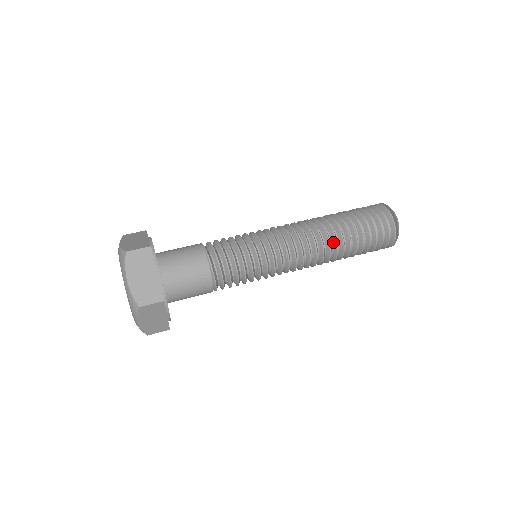
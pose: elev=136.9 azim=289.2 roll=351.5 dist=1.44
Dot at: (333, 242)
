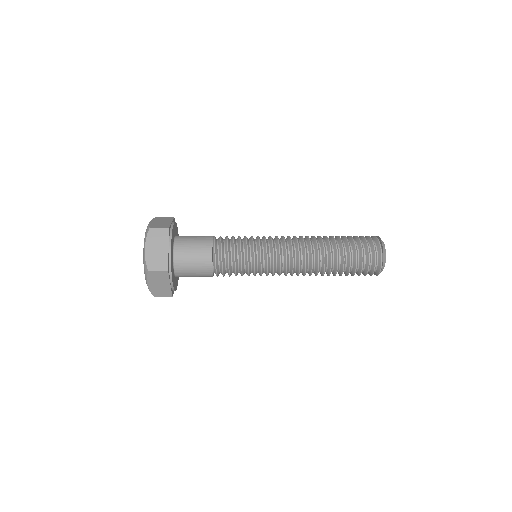
Dot at: (320, 241)
